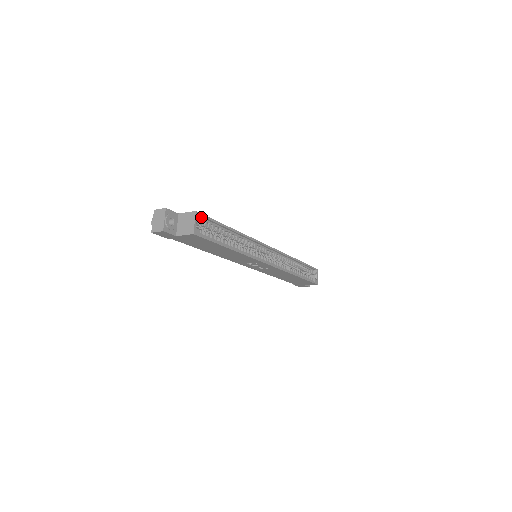
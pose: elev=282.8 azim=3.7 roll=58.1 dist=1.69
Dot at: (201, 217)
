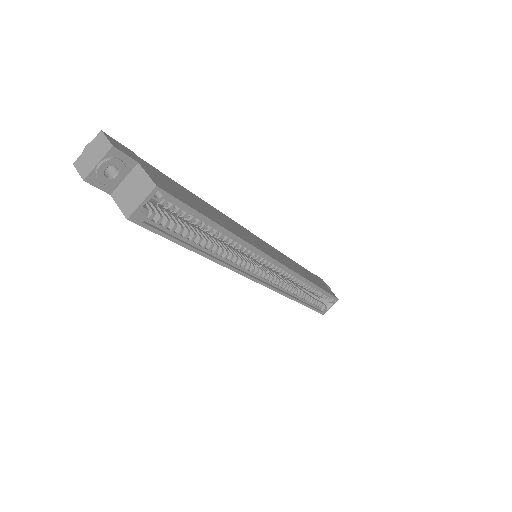
Dot at: (164, 197)
